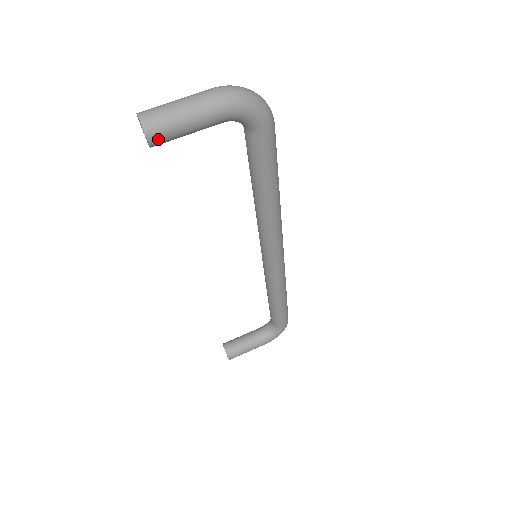
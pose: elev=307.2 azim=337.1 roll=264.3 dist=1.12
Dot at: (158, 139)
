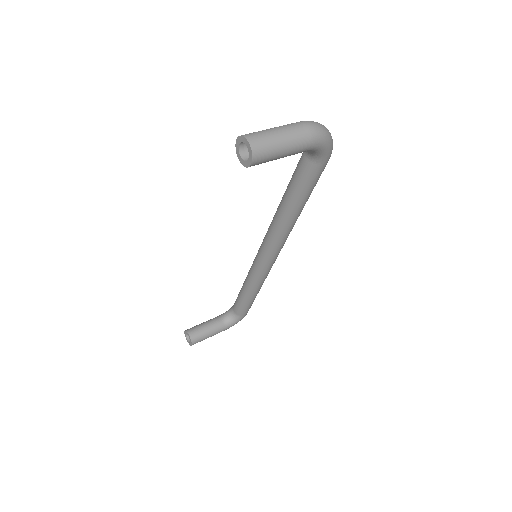
Dot at: (259, 162)
